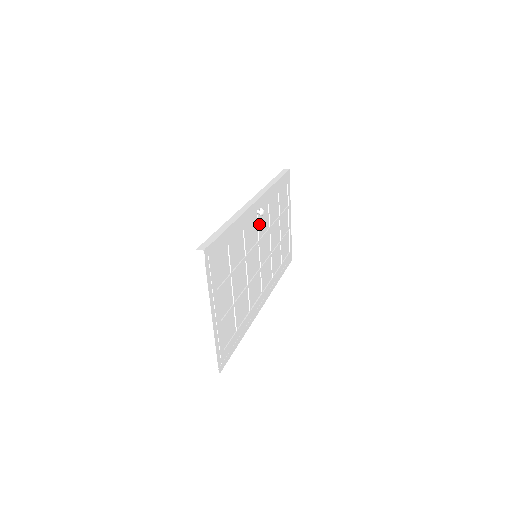
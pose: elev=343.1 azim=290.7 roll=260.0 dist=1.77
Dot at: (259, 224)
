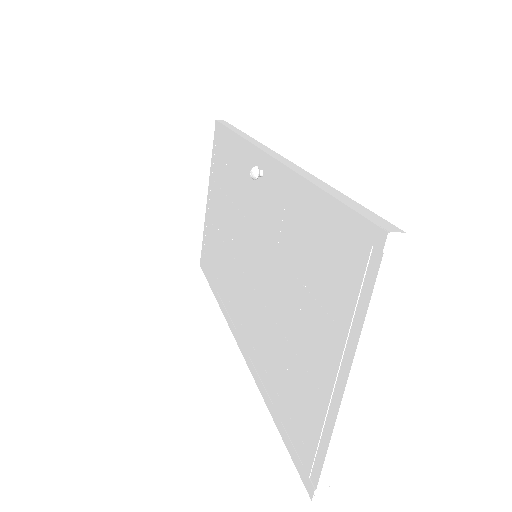
Dot at: occluded
